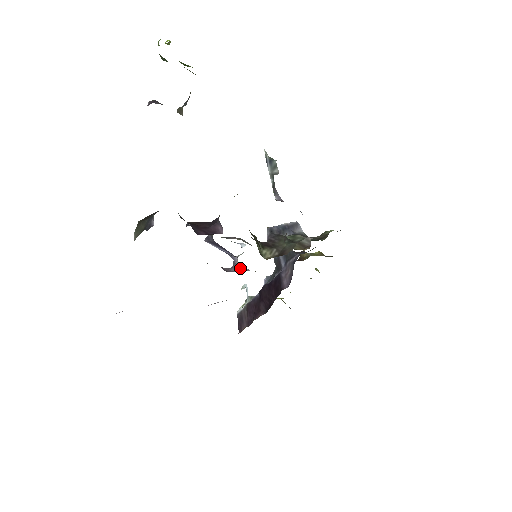
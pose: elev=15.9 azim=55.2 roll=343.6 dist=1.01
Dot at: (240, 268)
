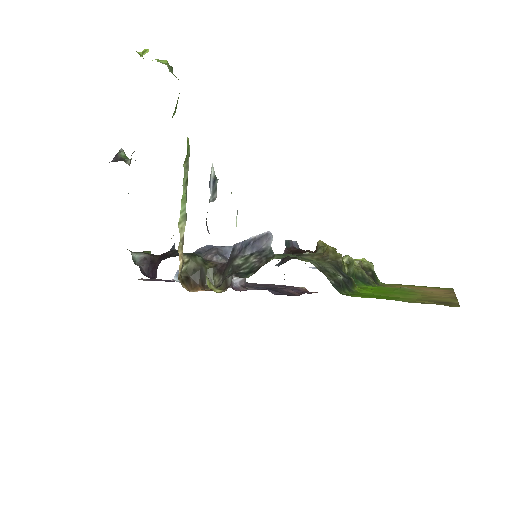
Dot at: occluded
